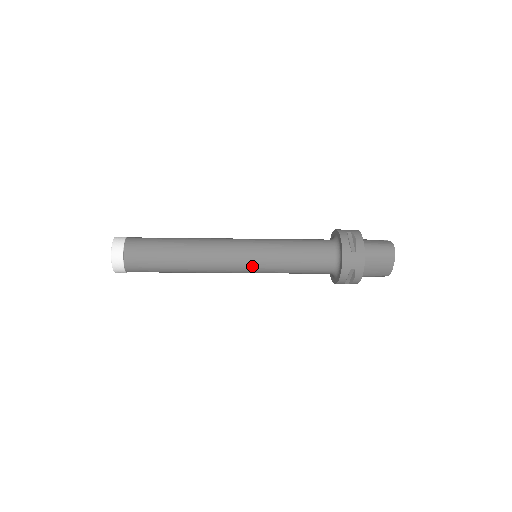
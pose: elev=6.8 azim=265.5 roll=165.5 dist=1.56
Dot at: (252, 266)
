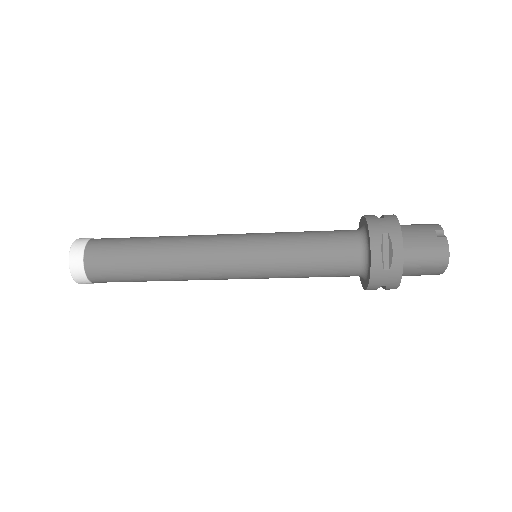
Dot at: (250, 278)
